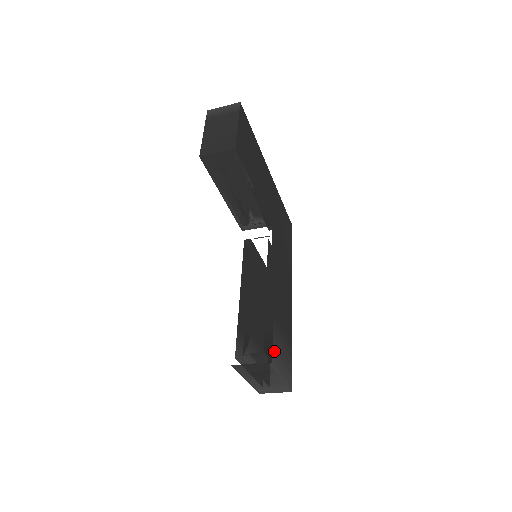
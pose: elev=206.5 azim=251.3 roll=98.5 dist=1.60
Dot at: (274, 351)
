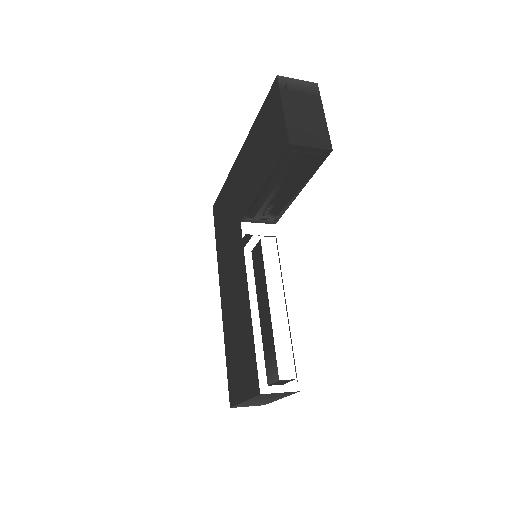
Dot at: occluded
